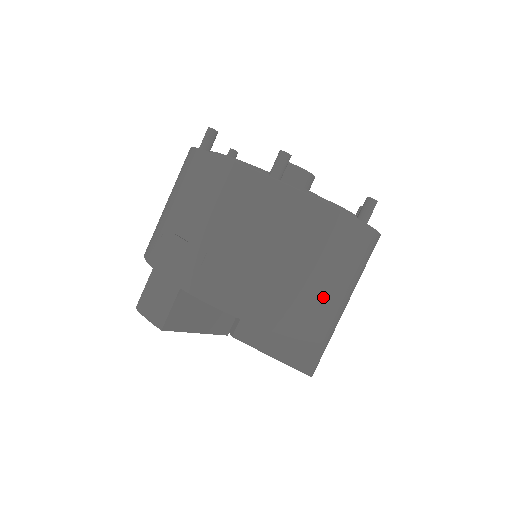
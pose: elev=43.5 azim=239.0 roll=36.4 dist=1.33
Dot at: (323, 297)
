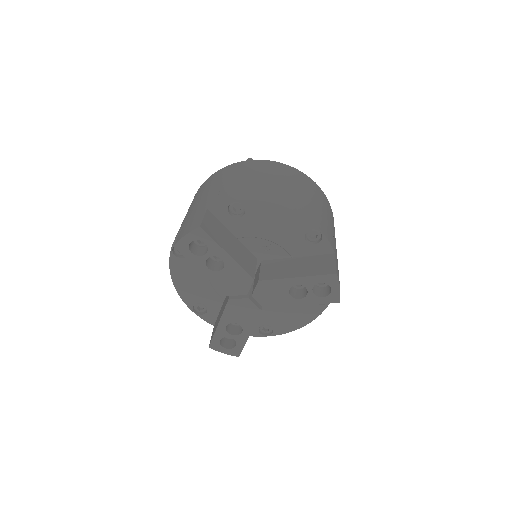
Dot at: (308, 202)
